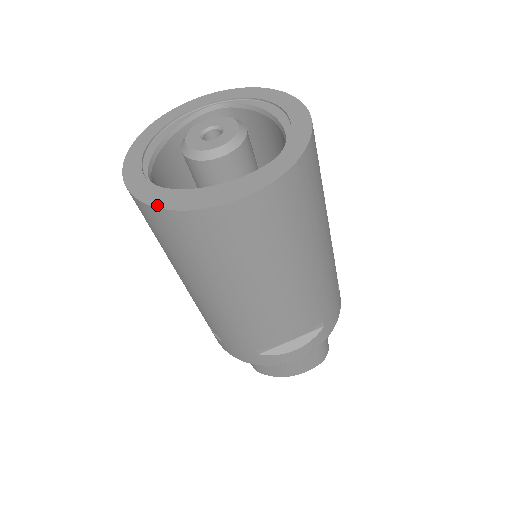
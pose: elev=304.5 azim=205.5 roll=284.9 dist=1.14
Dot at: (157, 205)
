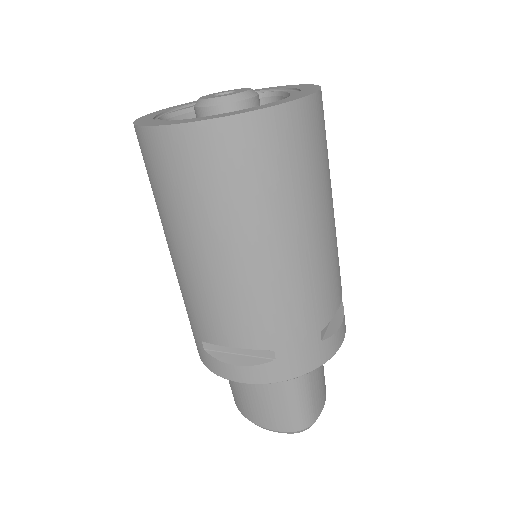
Dot at: (136, 122)
